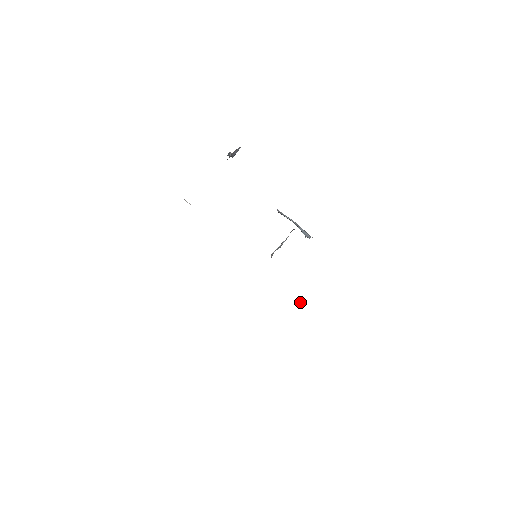
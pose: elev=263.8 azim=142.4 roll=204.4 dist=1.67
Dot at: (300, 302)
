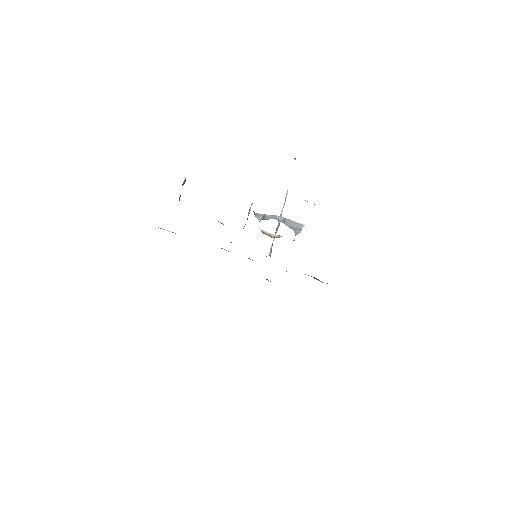
Dot at: (316, 279)
